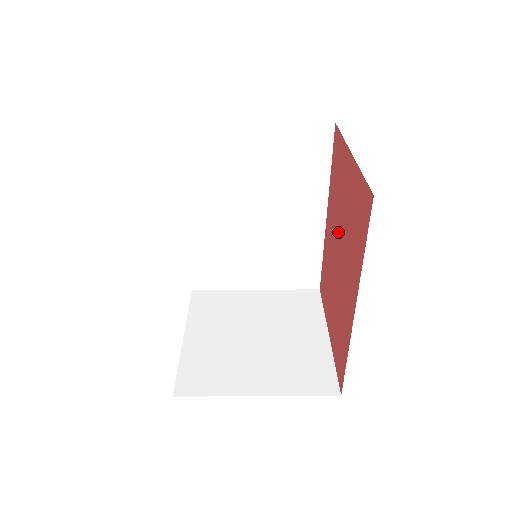
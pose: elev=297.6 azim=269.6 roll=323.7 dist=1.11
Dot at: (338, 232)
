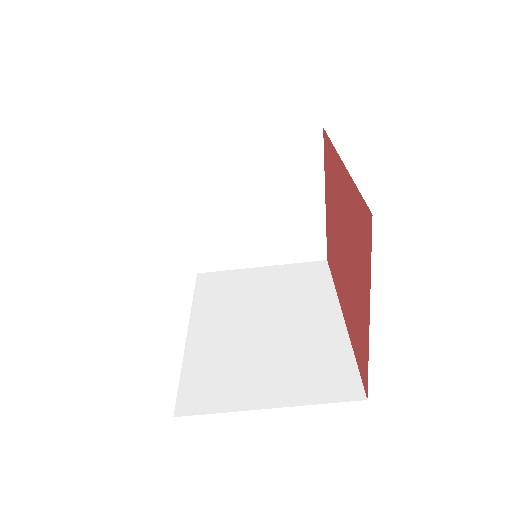
Dot at: (346, 245)
